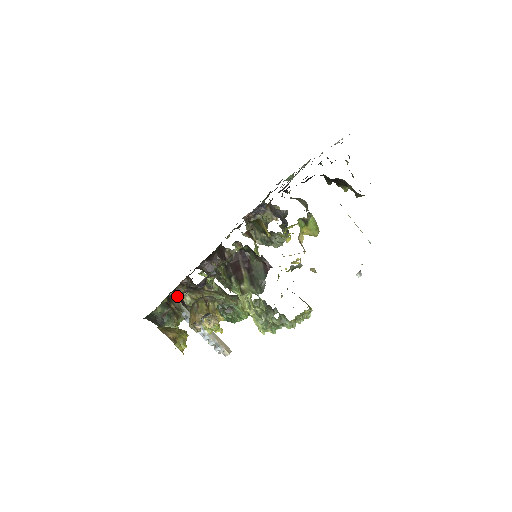
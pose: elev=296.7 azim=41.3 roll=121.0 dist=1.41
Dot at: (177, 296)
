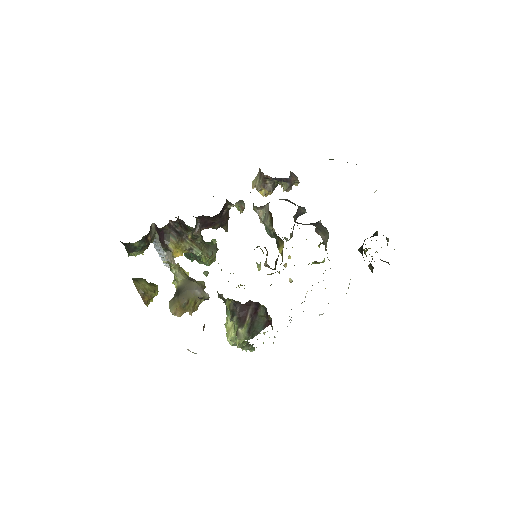
Dot at: (166, 262)
